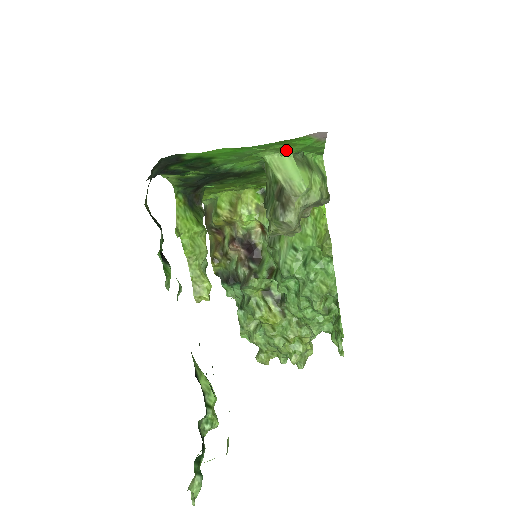
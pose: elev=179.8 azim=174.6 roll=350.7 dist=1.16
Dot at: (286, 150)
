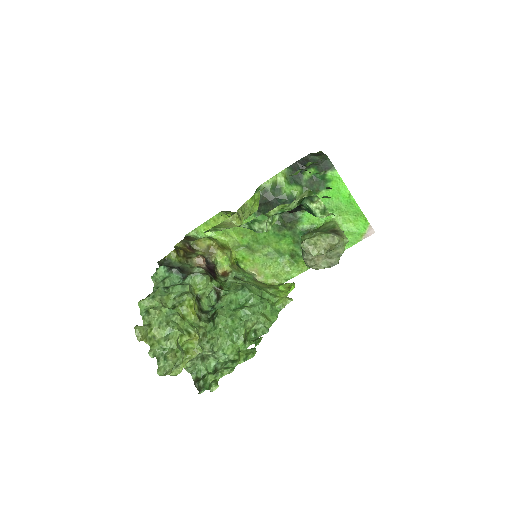
Dot at: (345, 226)
